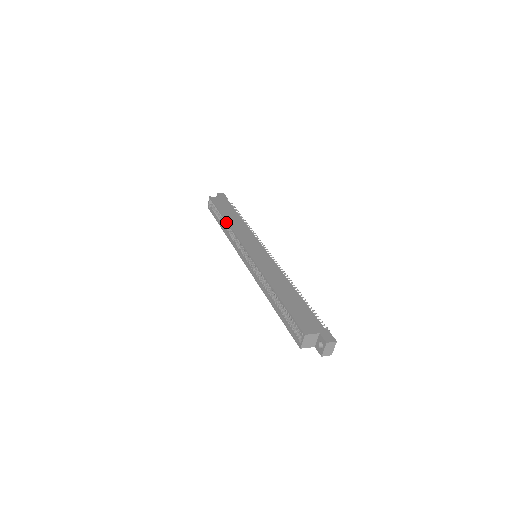
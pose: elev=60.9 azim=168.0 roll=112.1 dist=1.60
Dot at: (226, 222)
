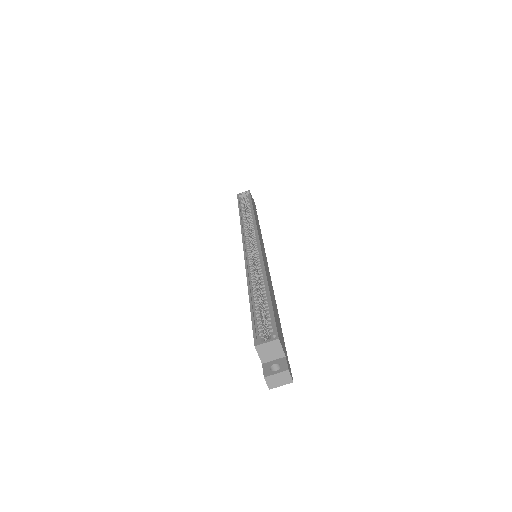
Dot at: (253, 212)
